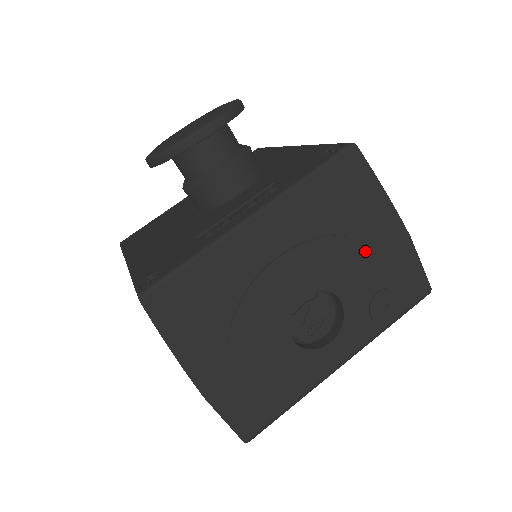
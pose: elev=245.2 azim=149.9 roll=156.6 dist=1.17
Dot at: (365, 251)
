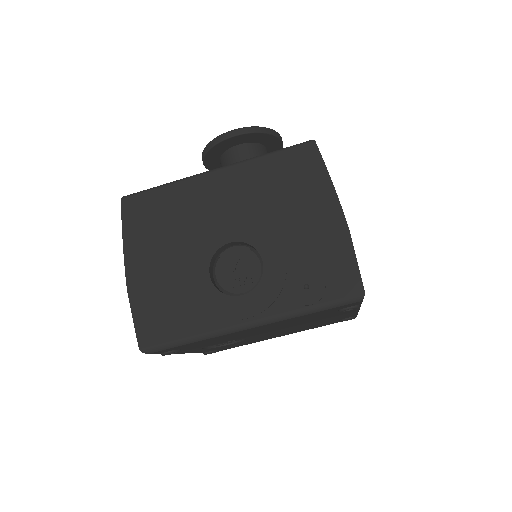
Dot at: (299, 226)
